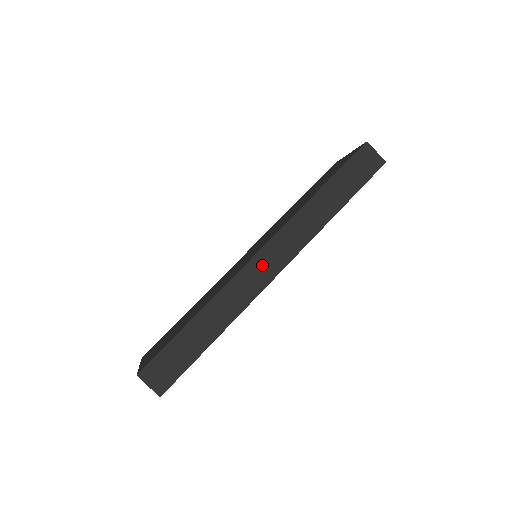
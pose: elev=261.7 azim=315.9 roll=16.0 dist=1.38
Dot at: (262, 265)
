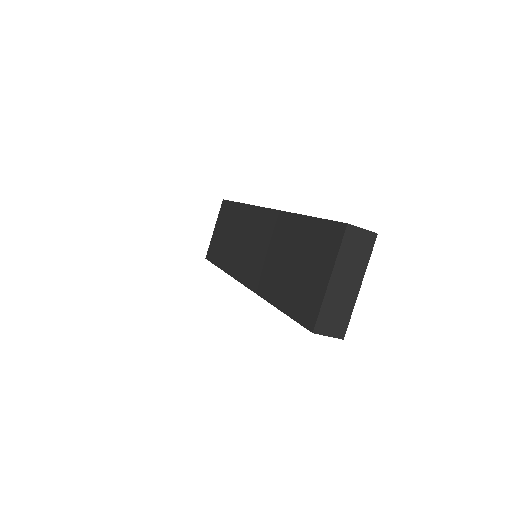
Dot at: occluded
